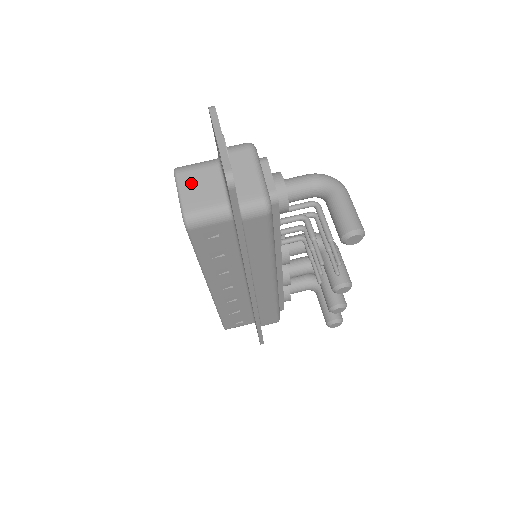
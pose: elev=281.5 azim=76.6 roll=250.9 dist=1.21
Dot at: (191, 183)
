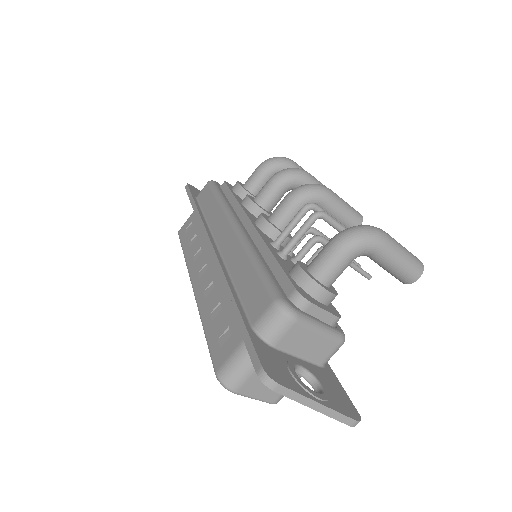
Dot at: (258, 386)
